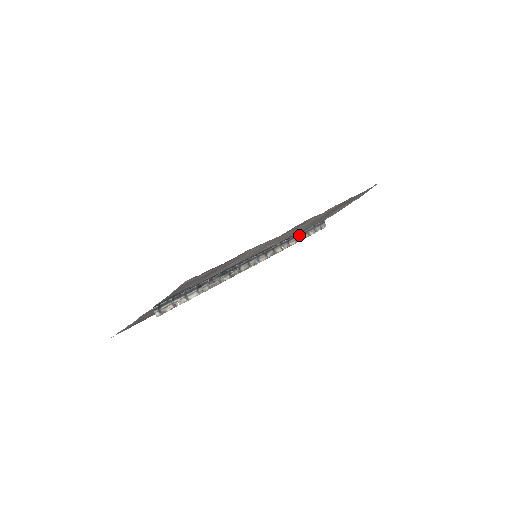
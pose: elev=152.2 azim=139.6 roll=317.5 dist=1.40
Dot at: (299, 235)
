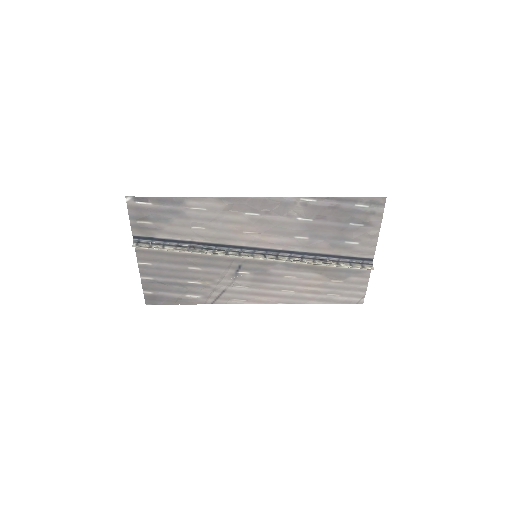
Dot at: (322, 260)
